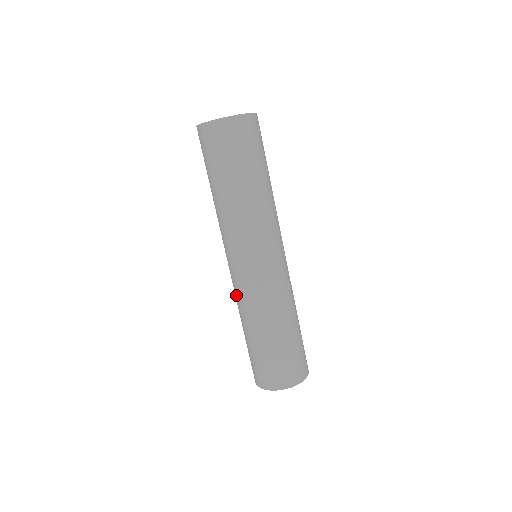
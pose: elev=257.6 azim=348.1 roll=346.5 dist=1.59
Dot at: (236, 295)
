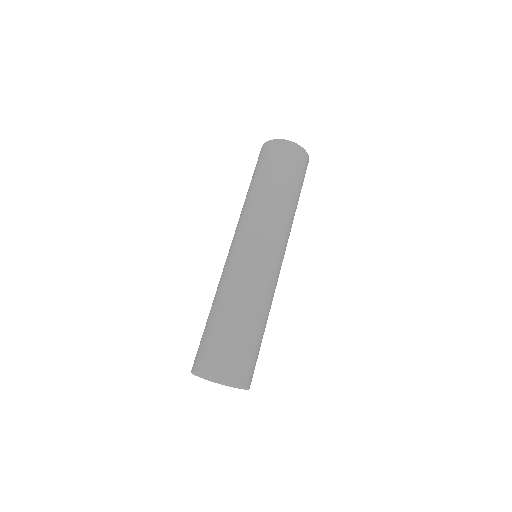
Dot at: occluded
